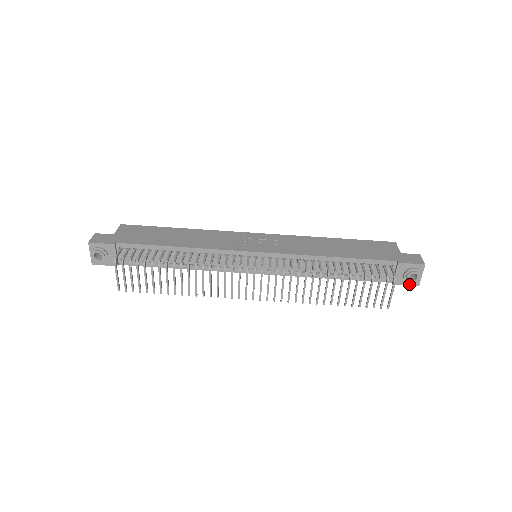
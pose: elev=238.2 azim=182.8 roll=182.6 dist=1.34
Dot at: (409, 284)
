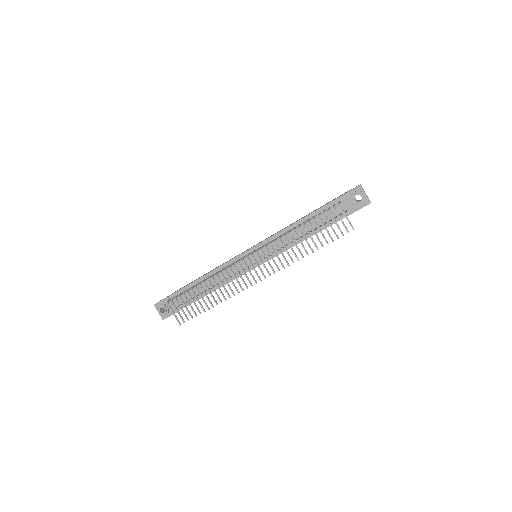
Dot at: (362, 206)
